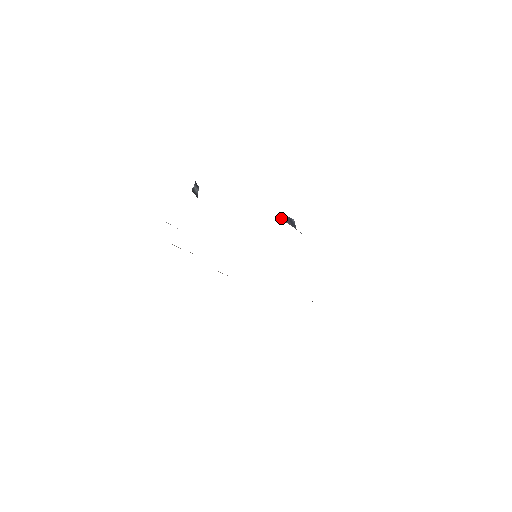
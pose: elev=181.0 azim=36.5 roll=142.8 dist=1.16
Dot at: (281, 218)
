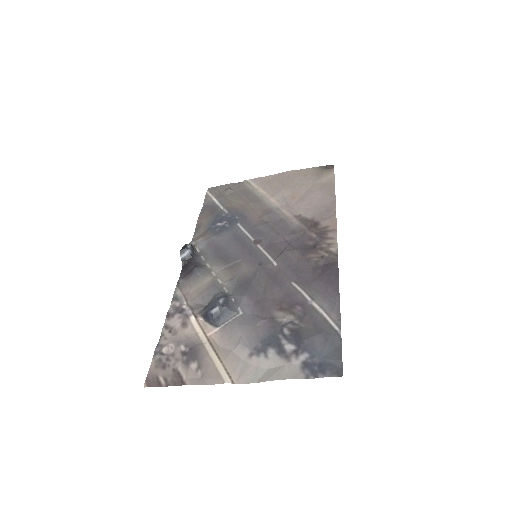
Dot at: (204, 319)
